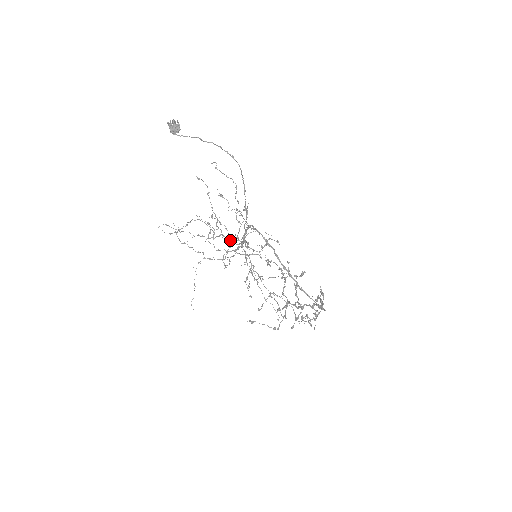
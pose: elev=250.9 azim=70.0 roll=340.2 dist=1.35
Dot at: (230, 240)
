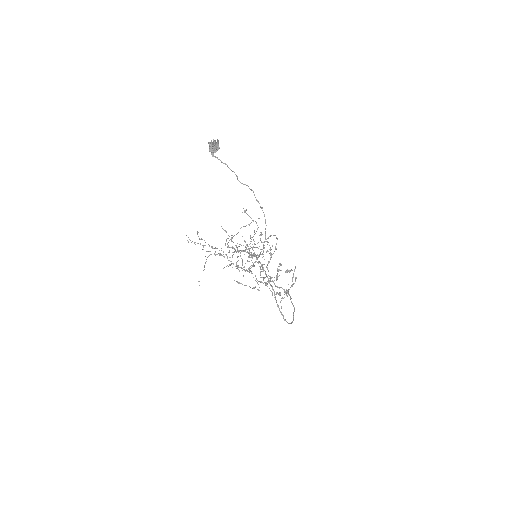
Dot at: (243, 269)
